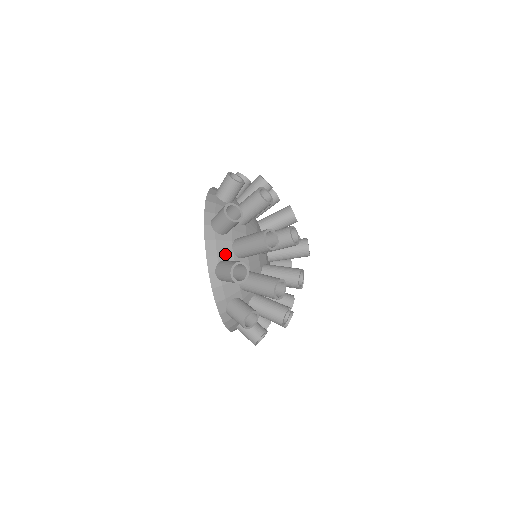
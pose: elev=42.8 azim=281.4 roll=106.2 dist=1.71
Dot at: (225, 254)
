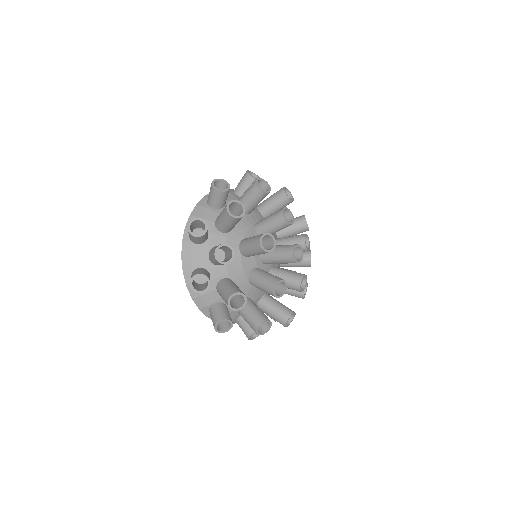
Dot at: (236, 316)
